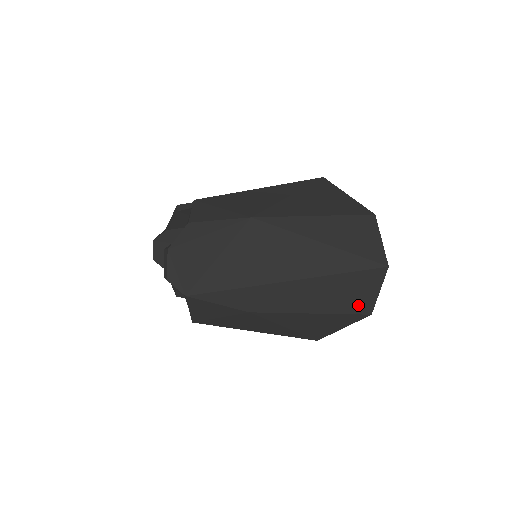
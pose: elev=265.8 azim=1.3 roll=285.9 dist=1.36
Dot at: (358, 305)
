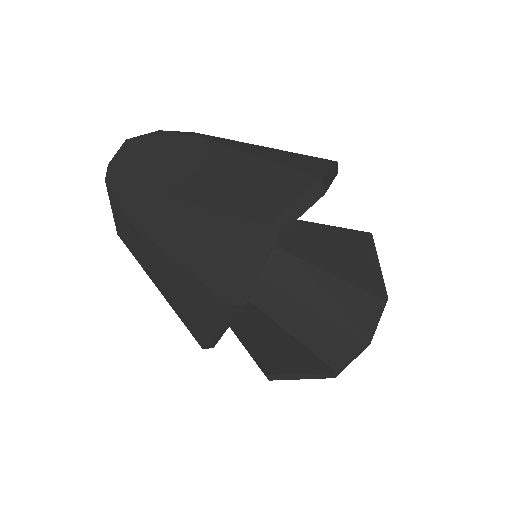
Dot at: (219, 276)
